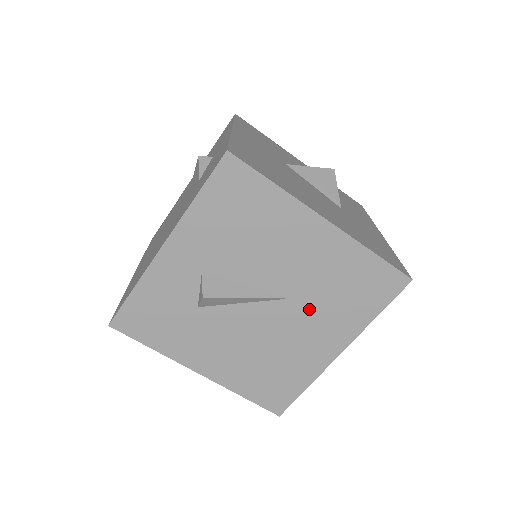
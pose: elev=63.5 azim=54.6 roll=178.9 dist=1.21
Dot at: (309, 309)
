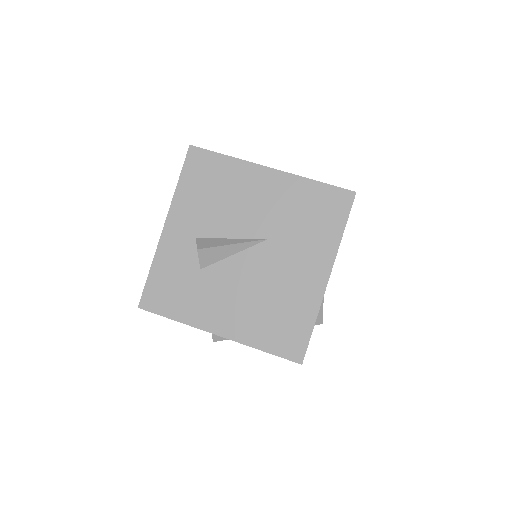
Dot at: (286, 244)
